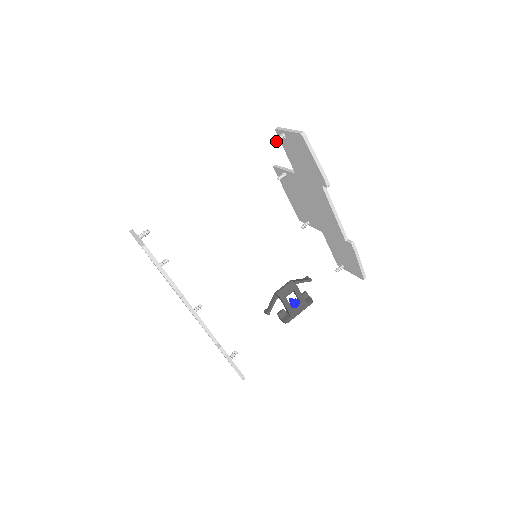
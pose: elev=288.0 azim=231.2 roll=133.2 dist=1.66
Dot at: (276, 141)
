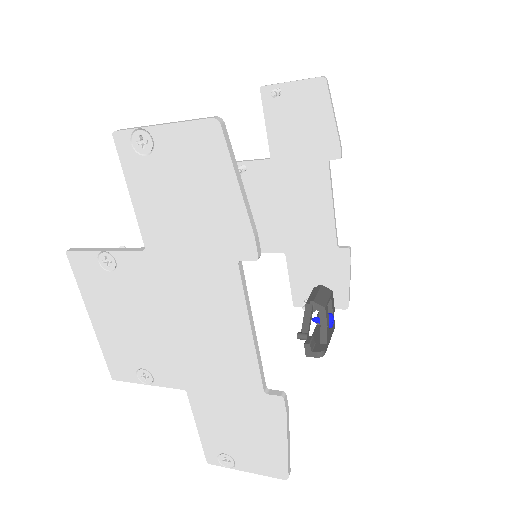
Dot at: (275, 93)
